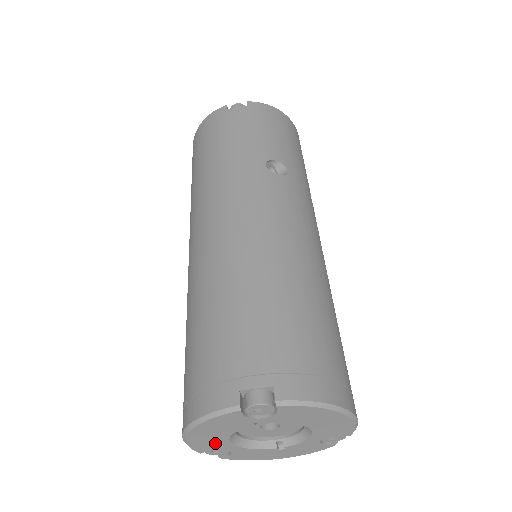
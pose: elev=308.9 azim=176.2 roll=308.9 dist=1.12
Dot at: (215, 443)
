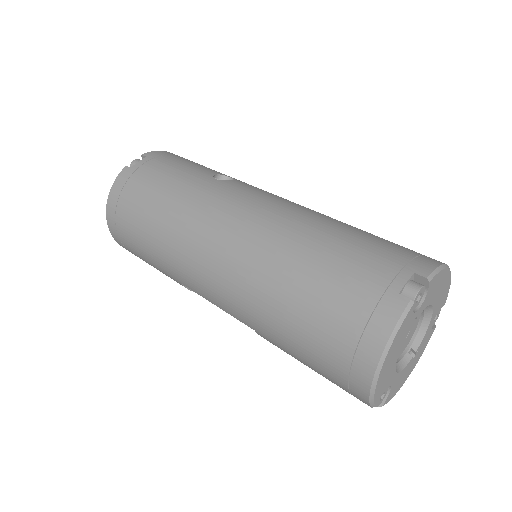
Dot at: (388, 378)
